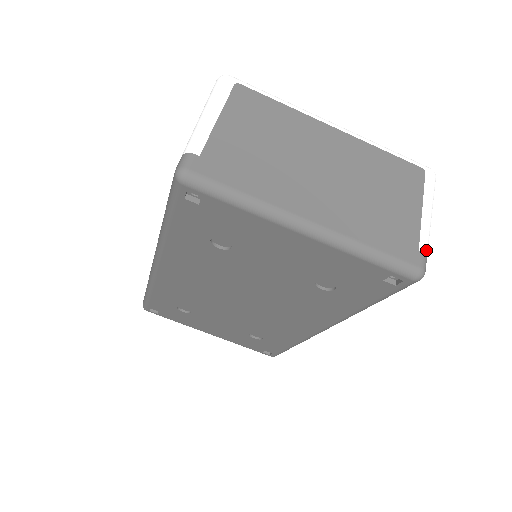
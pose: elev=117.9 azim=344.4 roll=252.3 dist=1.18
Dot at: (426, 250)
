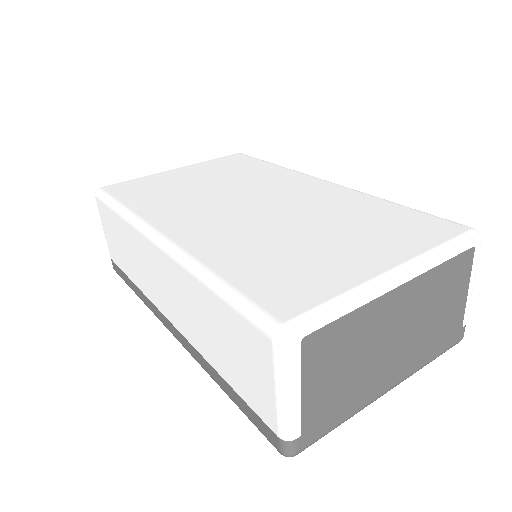
Dot at: (466, 320)
